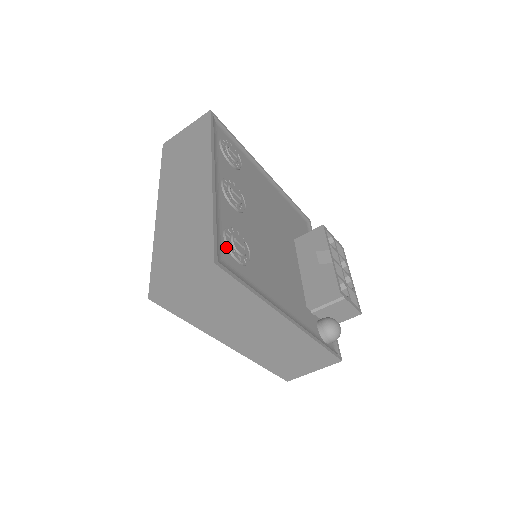
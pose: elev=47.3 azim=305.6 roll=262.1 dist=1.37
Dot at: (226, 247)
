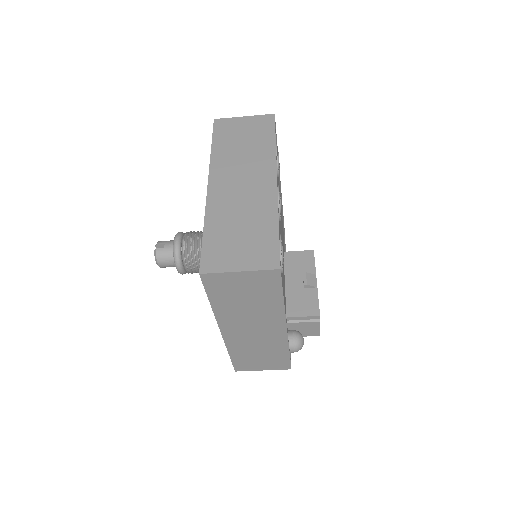
Dot at: occluded
